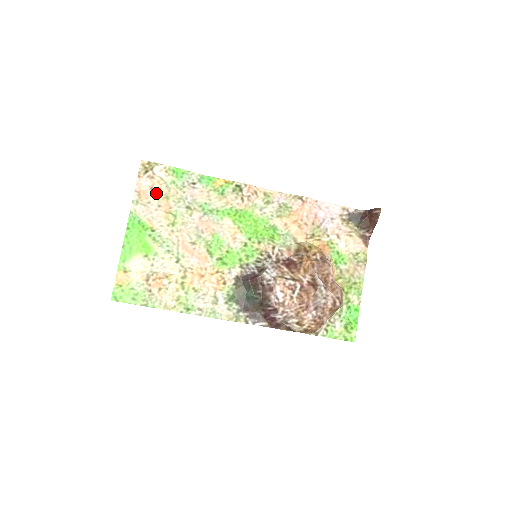
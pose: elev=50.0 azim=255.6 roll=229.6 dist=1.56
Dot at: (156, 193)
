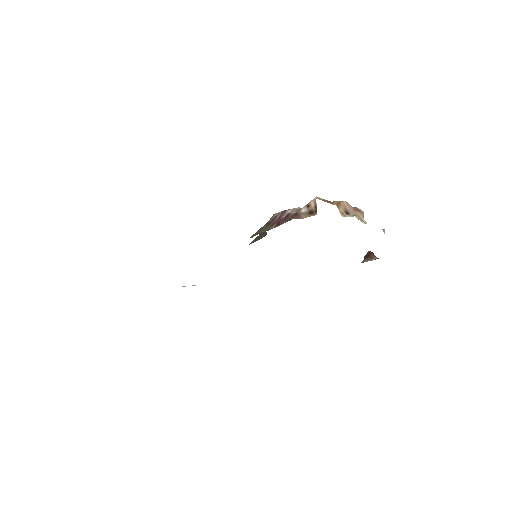
Dot at: occluded
